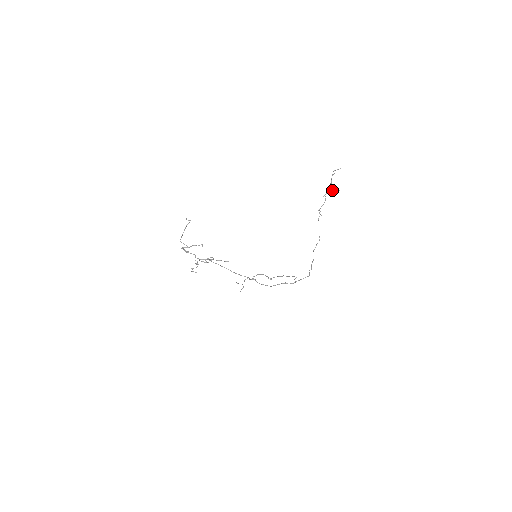
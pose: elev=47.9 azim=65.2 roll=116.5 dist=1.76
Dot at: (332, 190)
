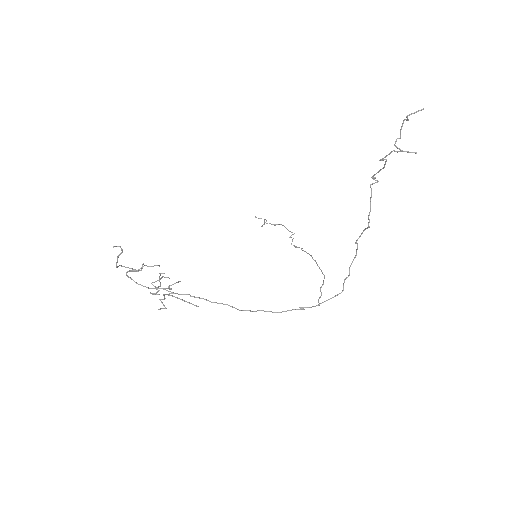
Dot at: (400, 151)
